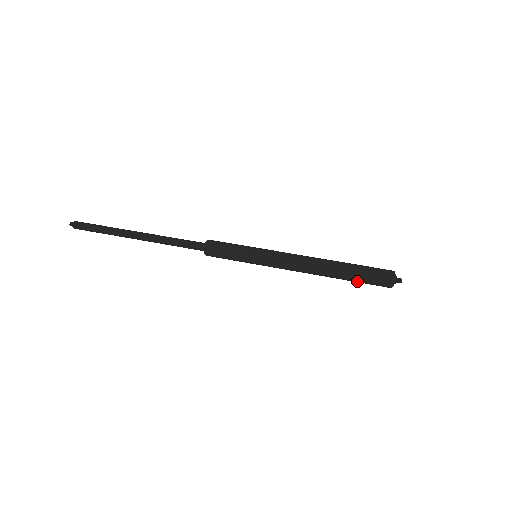
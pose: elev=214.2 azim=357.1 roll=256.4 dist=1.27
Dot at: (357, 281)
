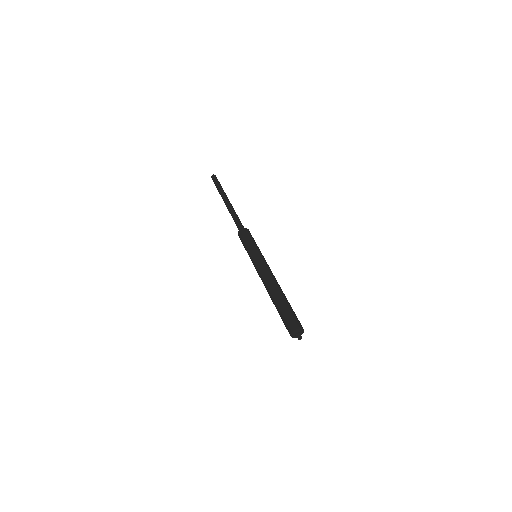
Dot at: (279, 314)
